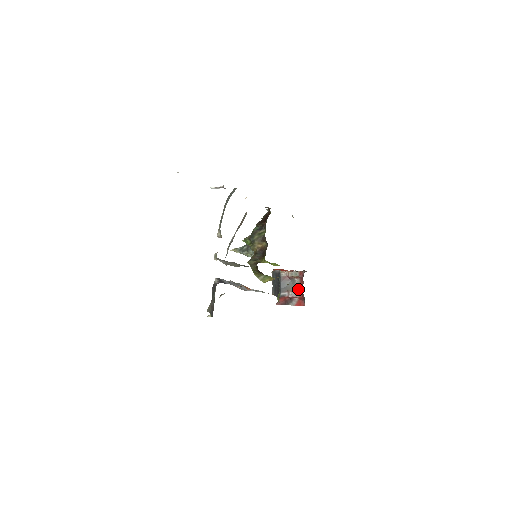
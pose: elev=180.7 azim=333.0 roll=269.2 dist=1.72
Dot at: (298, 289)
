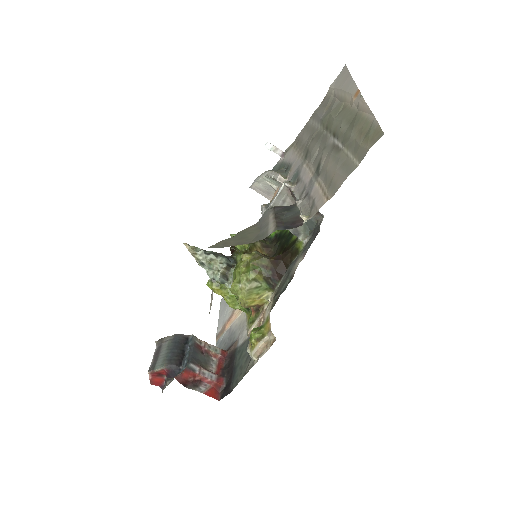
Dot at: (213, 372)
